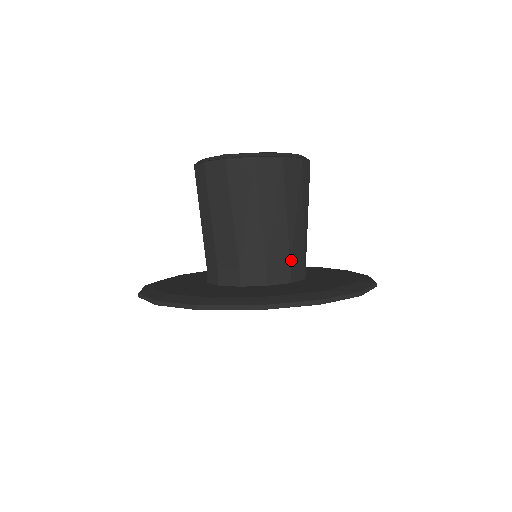
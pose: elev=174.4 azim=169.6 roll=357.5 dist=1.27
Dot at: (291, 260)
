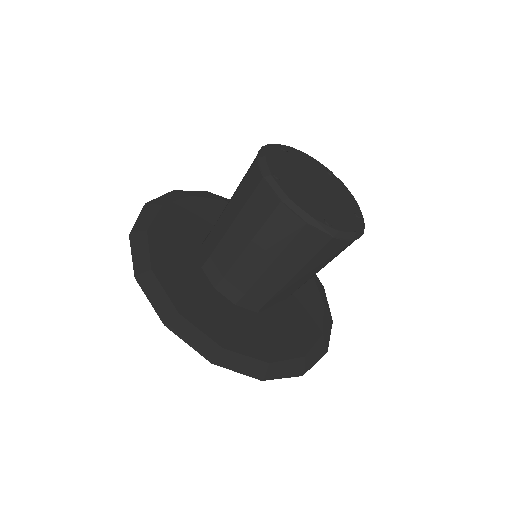
Dot at: occluded
